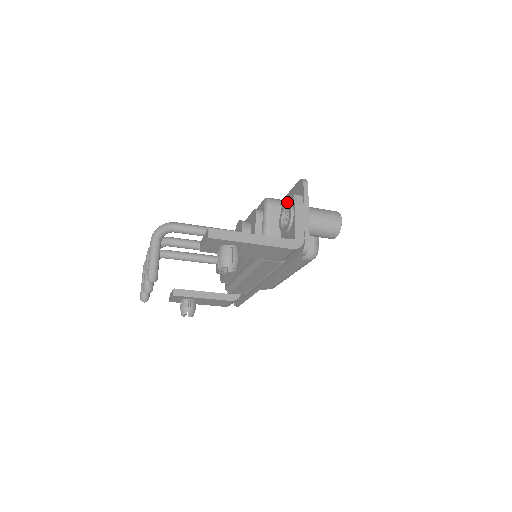
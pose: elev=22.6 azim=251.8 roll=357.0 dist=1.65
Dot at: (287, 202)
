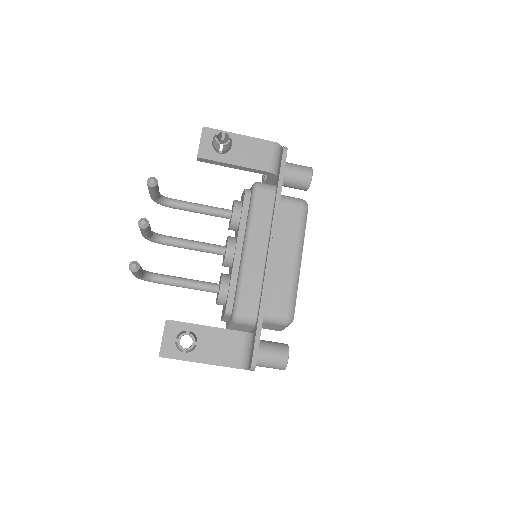
Dot at: occluded
